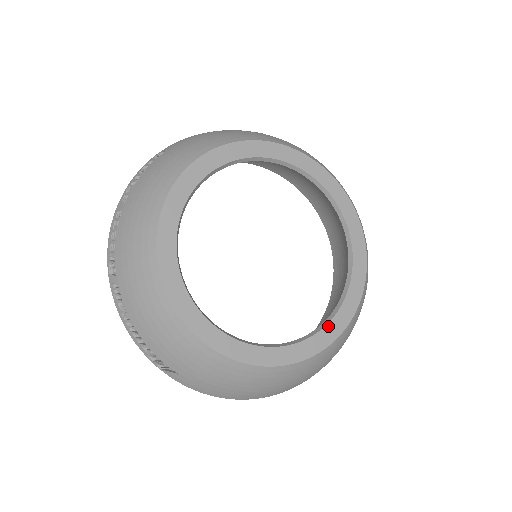
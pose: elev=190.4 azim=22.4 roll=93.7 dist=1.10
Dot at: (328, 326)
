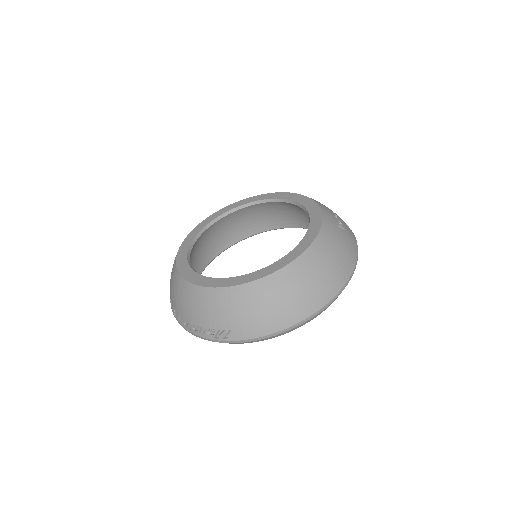
Dot at: (305, 237)
